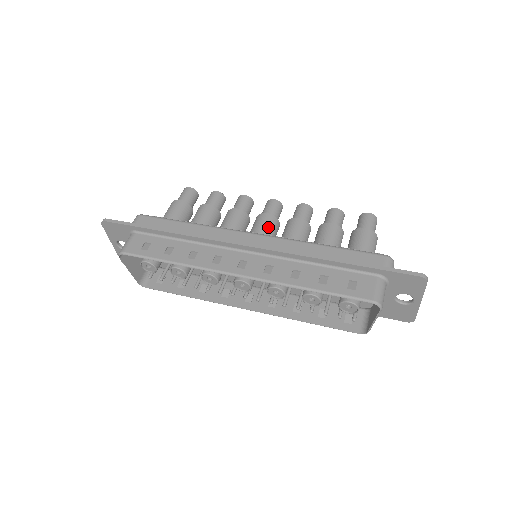
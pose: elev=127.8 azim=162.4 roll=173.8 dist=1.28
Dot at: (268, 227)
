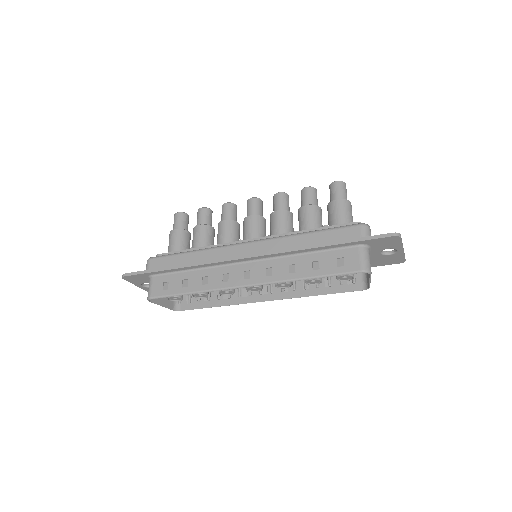
Dot at: (256, 228)
